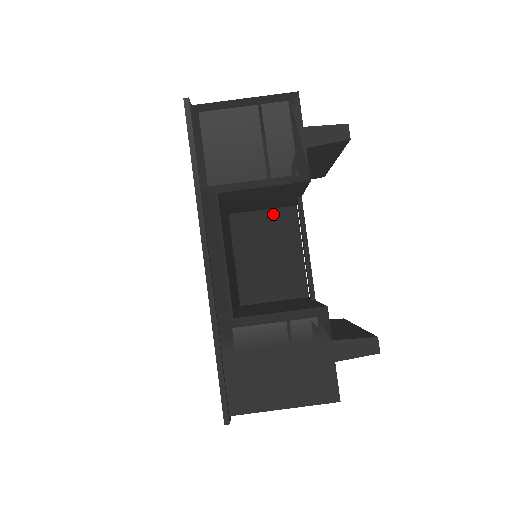
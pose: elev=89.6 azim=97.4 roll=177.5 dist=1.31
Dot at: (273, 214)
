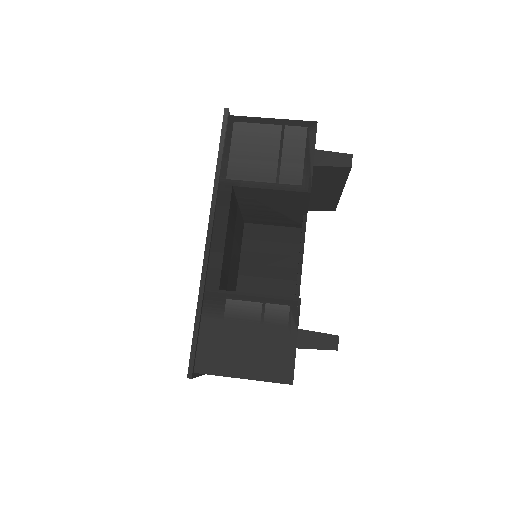
Dot at: (282, 231)
